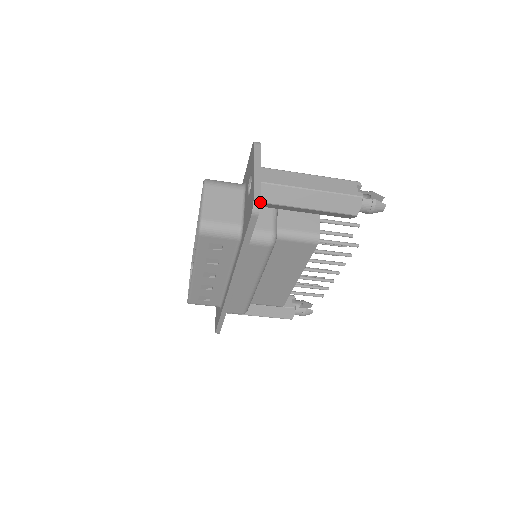
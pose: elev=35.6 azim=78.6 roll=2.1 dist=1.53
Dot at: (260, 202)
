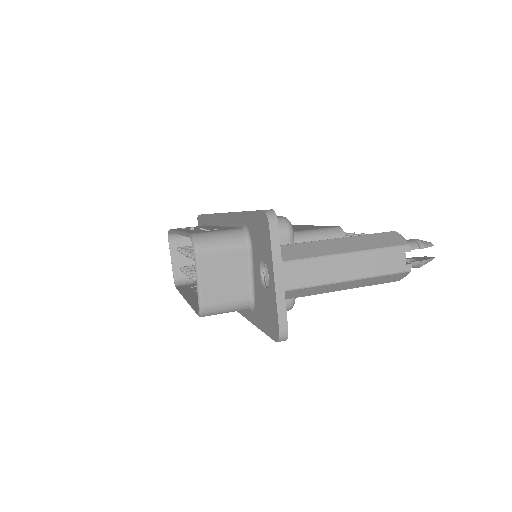
Dot at: occluded
